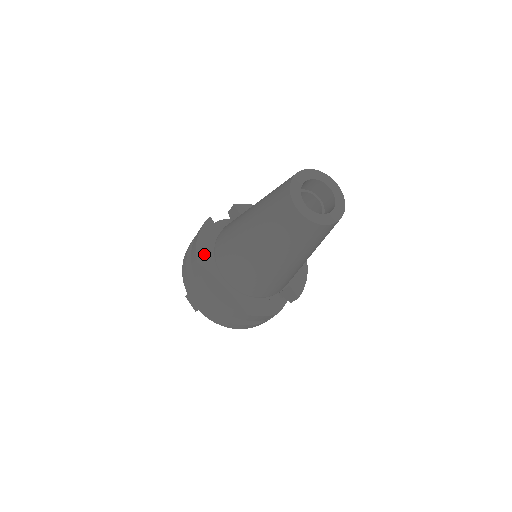
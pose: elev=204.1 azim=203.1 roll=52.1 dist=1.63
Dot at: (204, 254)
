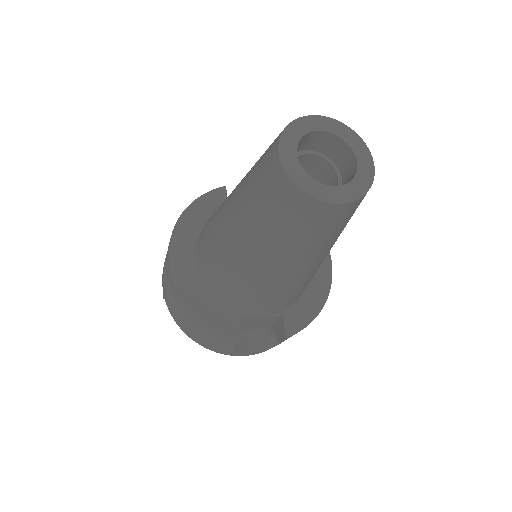
Dot at: (190, 222)
